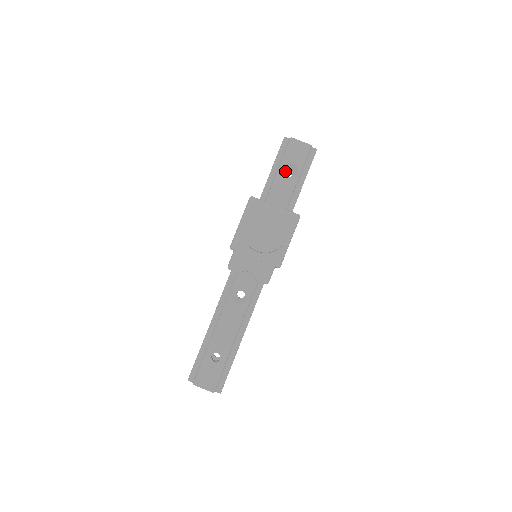
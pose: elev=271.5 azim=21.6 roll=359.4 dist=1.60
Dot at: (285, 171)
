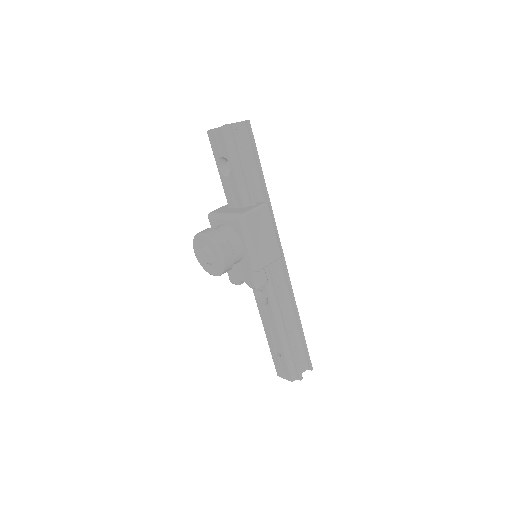
Dot at: occluded
